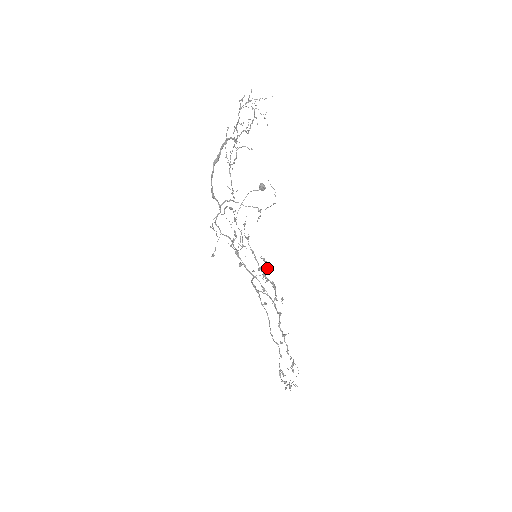
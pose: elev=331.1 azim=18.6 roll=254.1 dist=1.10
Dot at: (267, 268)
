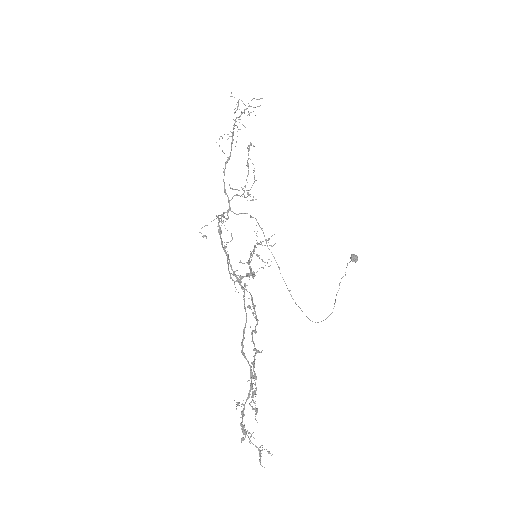
Dot at: (261, 267)
